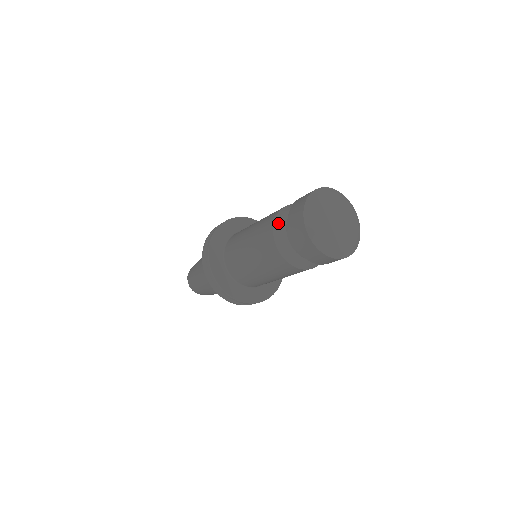
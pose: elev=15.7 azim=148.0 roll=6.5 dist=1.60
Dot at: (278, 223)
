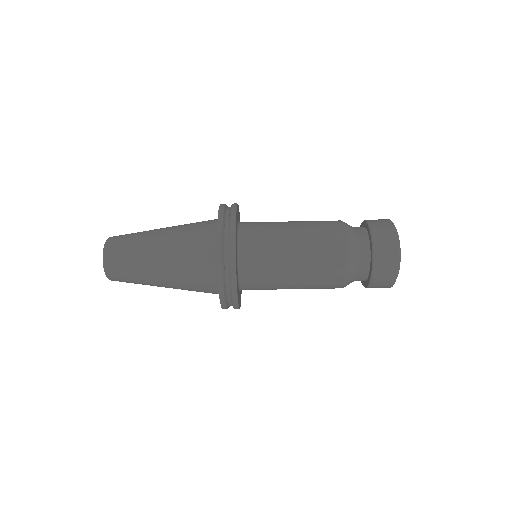
Dot at: occluded
